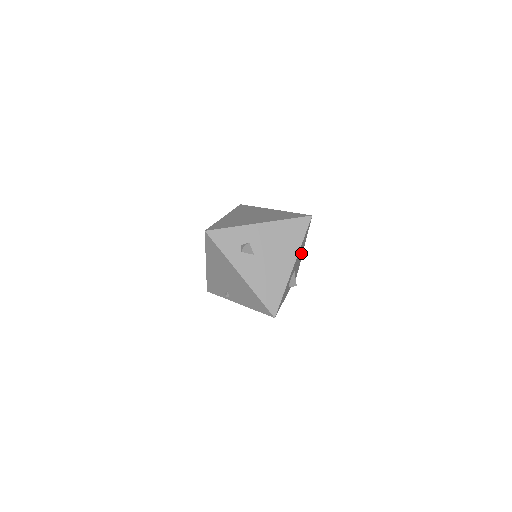
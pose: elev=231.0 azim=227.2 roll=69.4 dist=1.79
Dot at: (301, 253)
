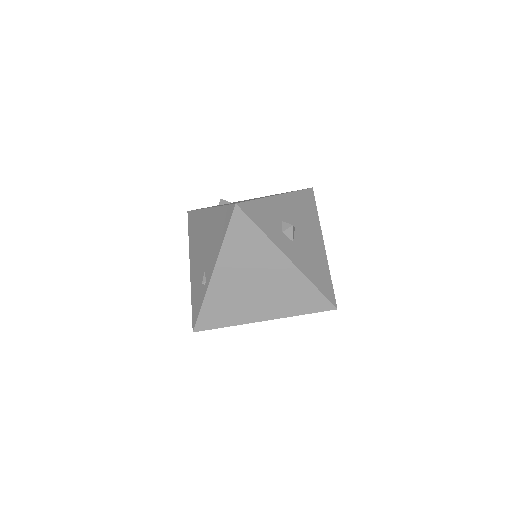
Dot at: (315, 237)
